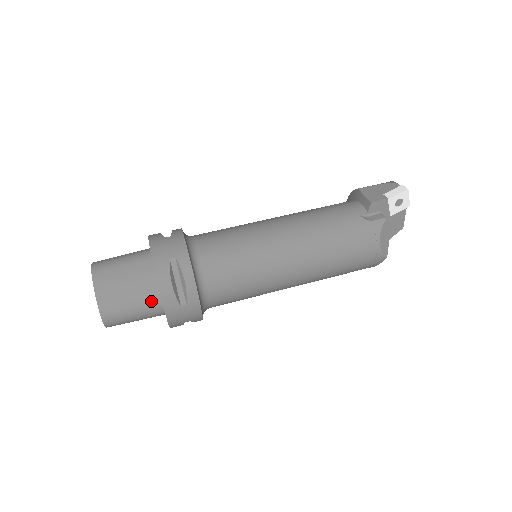
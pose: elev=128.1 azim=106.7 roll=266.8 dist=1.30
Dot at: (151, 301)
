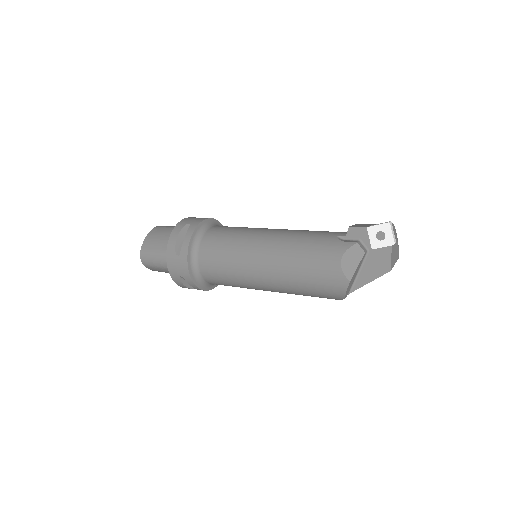
Dot at: occluded
